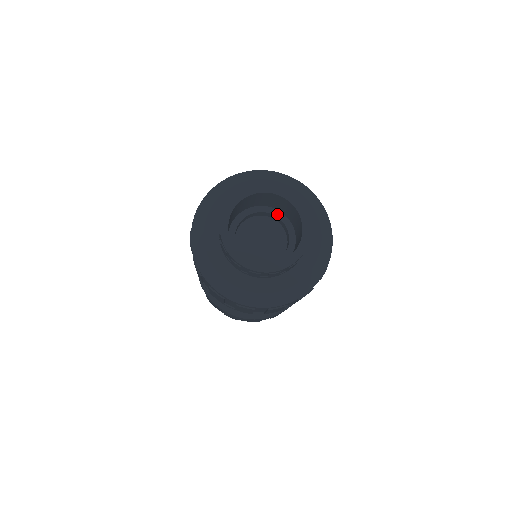
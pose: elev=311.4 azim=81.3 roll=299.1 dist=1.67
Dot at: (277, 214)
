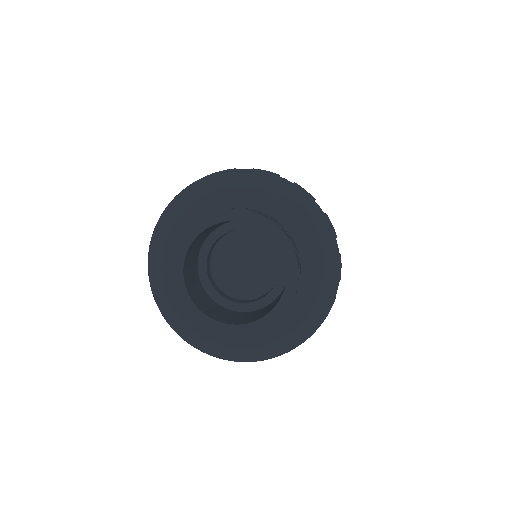
Dot at: (283, 262)
